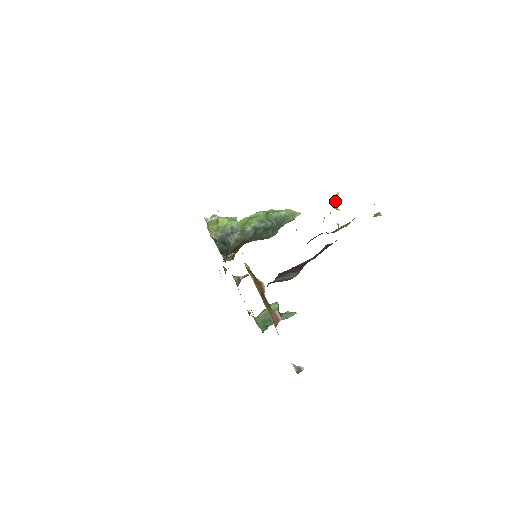
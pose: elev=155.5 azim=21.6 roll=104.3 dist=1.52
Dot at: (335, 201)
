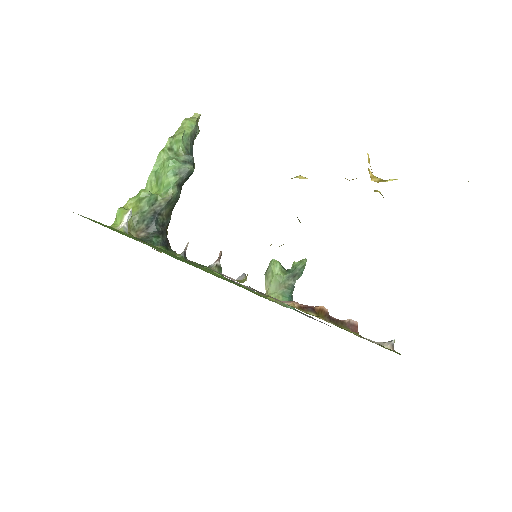
Dot at: occluded
